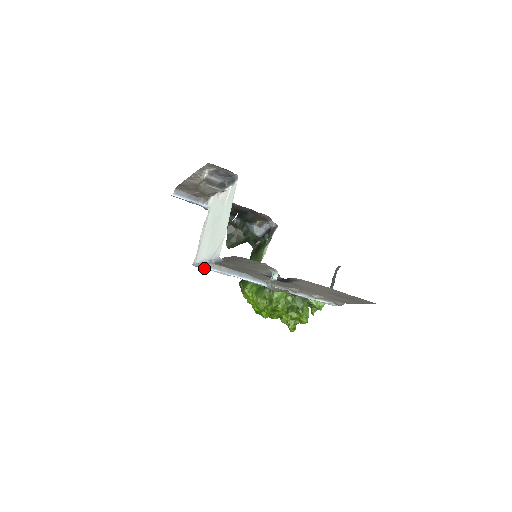
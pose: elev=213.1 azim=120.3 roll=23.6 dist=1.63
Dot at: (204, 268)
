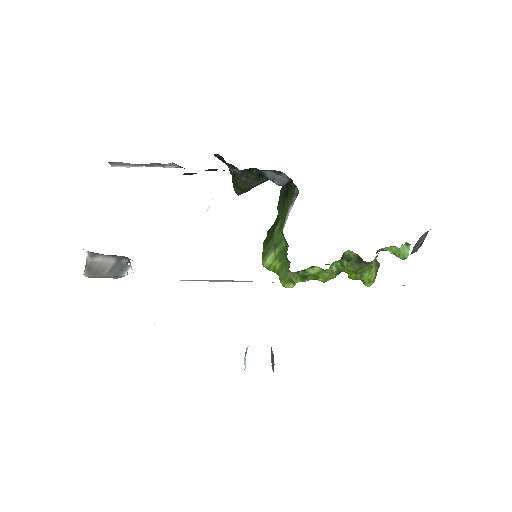
Dot at: occluded
